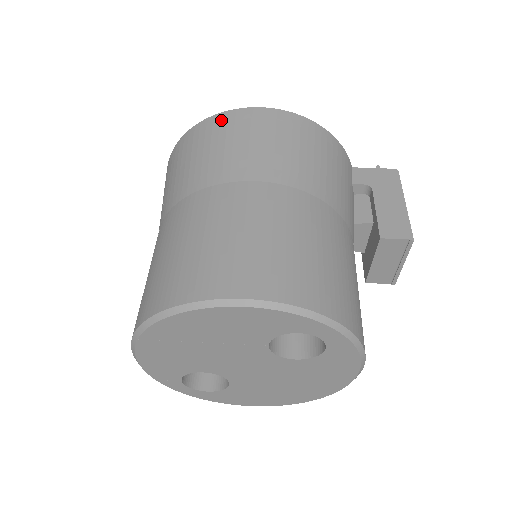
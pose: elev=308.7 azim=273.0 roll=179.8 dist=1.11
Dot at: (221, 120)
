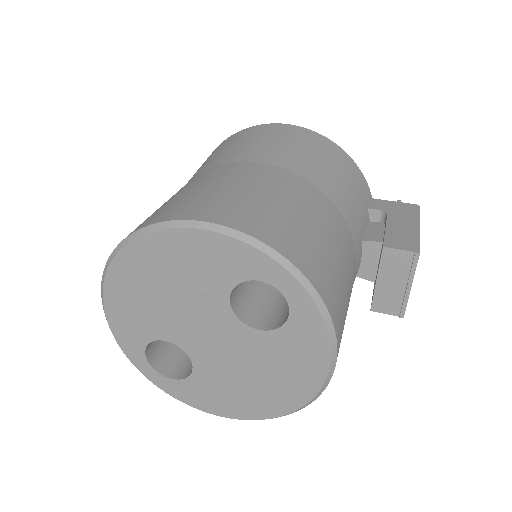
Dot at: (248, 130)
